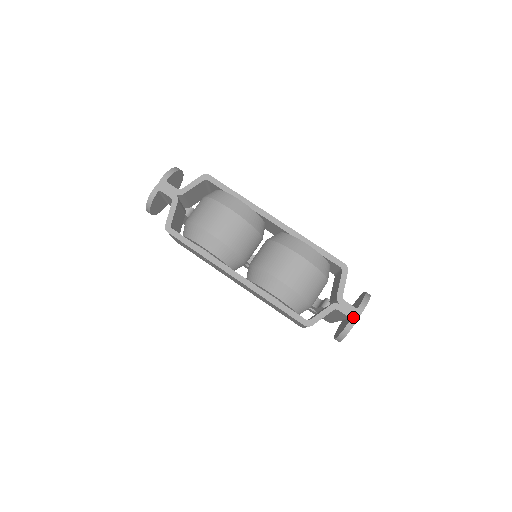
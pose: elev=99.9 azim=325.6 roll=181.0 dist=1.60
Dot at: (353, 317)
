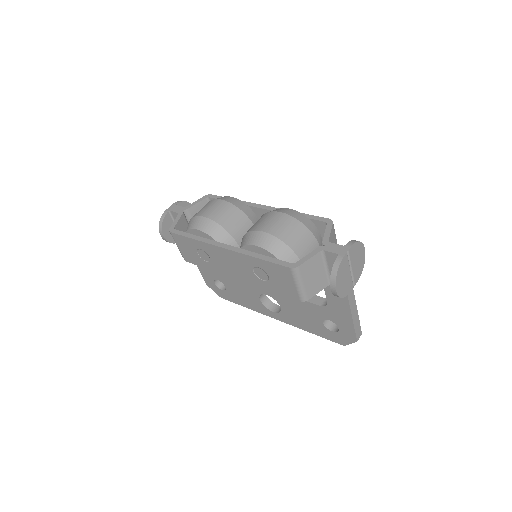
Dot at: (341, 252)
